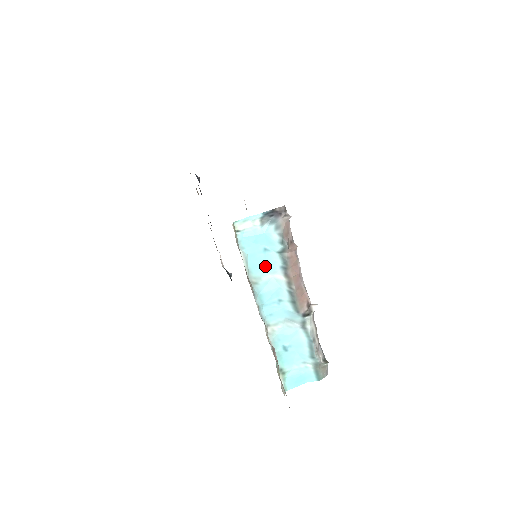
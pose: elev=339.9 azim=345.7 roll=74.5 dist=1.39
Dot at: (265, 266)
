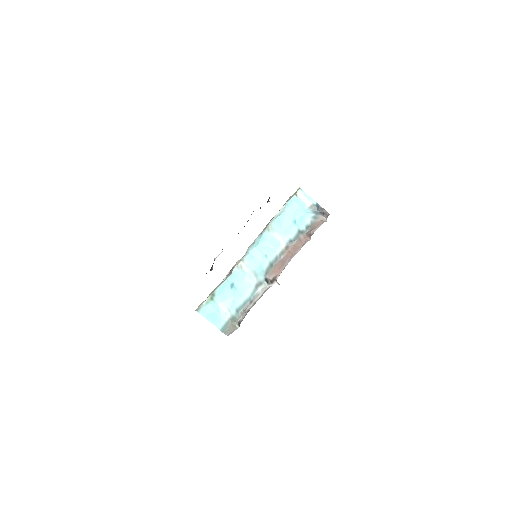
Dot at: (284, 229)
